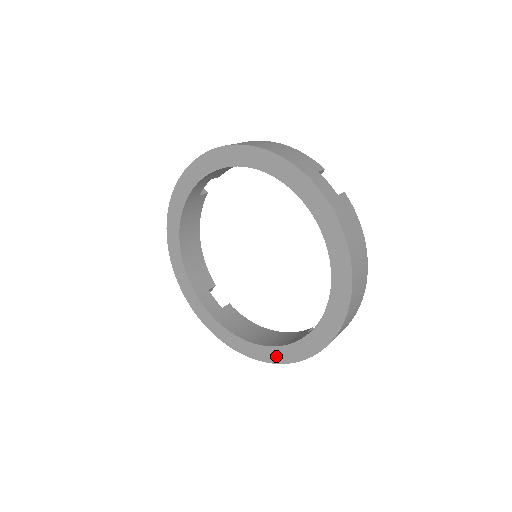
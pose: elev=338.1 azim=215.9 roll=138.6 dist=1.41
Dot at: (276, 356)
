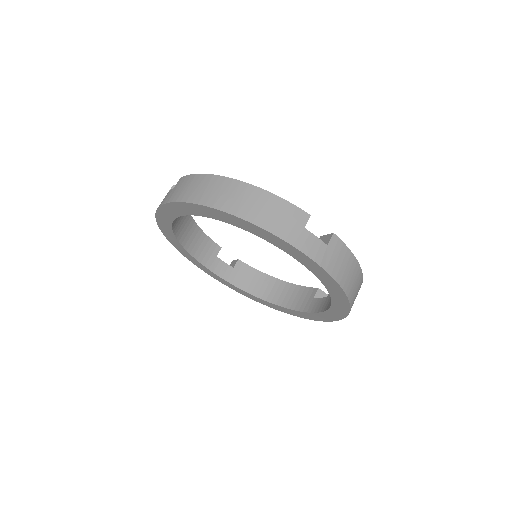
Dot at: (291, 313)
